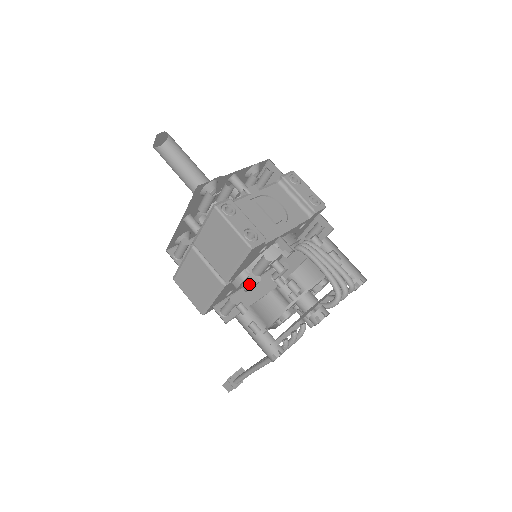
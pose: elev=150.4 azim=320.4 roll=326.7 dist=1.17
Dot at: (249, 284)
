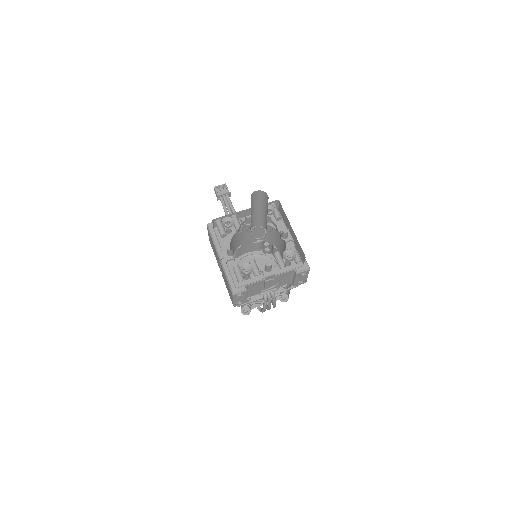
Dot at: (247, 243)
